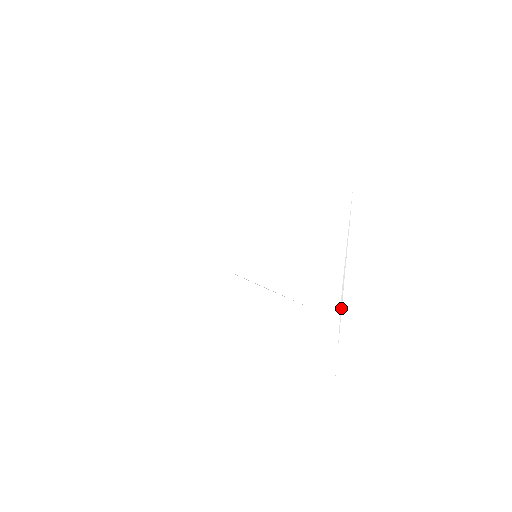
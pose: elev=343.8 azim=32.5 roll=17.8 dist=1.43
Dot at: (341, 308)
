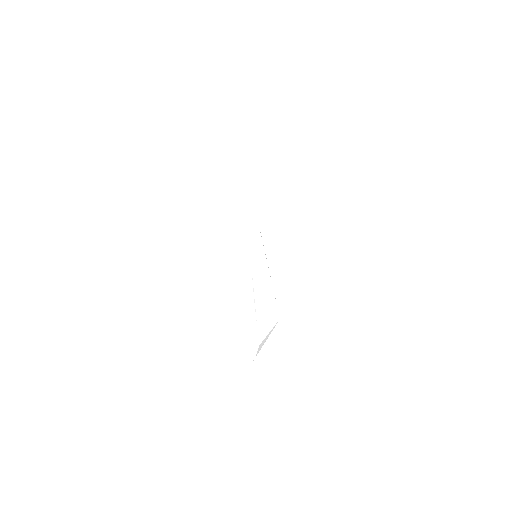
Dot at: (260, 348)
